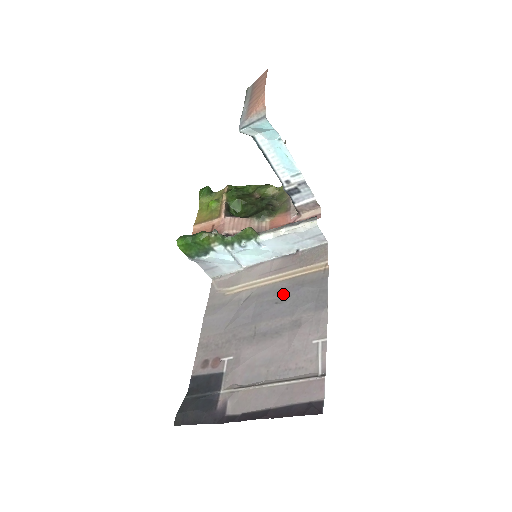
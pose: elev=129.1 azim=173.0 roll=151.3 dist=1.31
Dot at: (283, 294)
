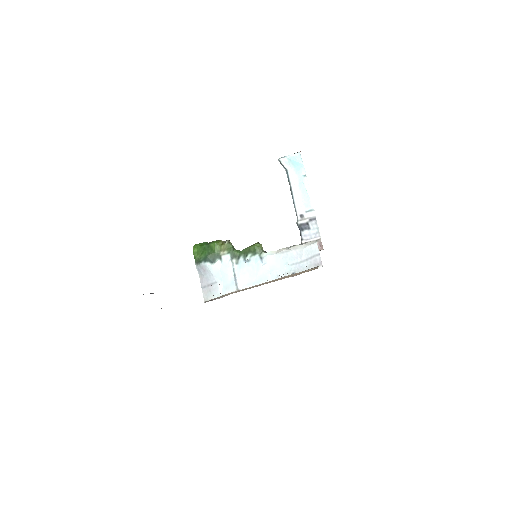
Dot at: occluded
